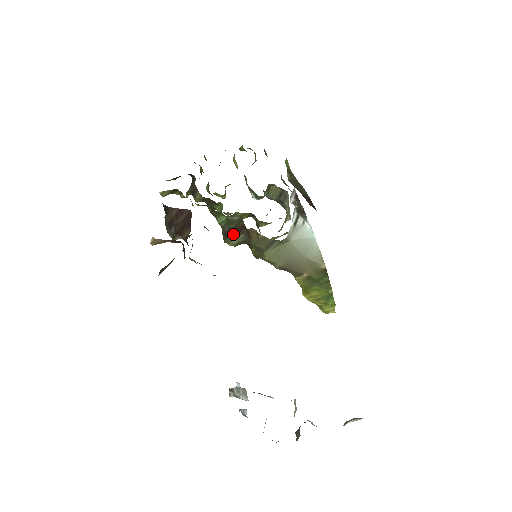
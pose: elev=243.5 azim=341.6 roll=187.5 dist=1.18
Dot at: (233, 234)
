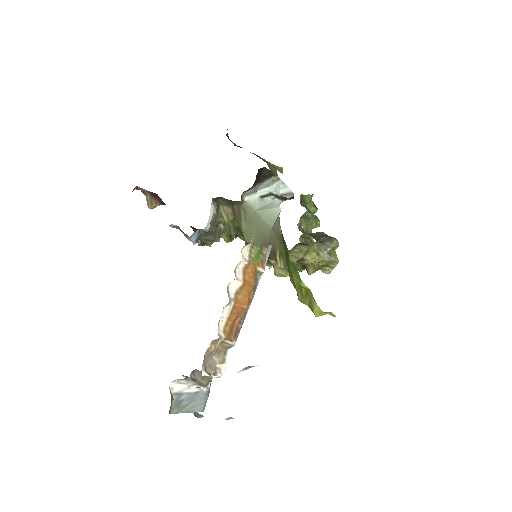
Dot at: occluded
